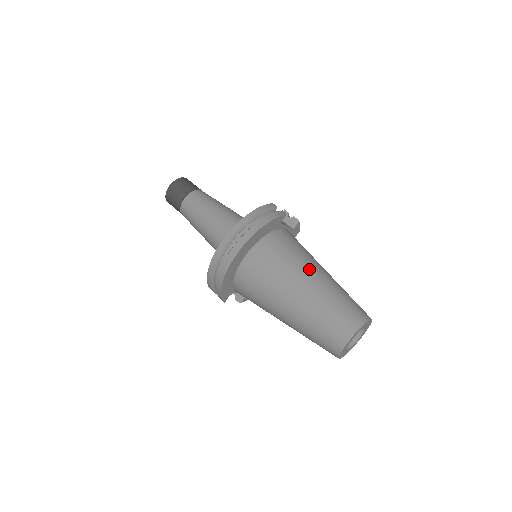
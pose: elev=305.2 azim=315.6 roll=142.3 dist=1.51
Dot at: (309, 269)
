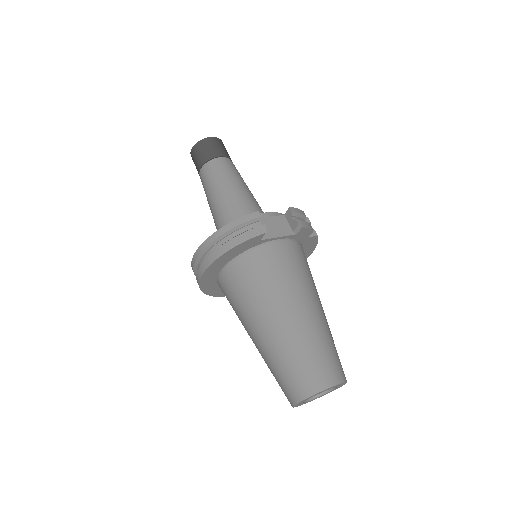
Dot at: (276, 308)
